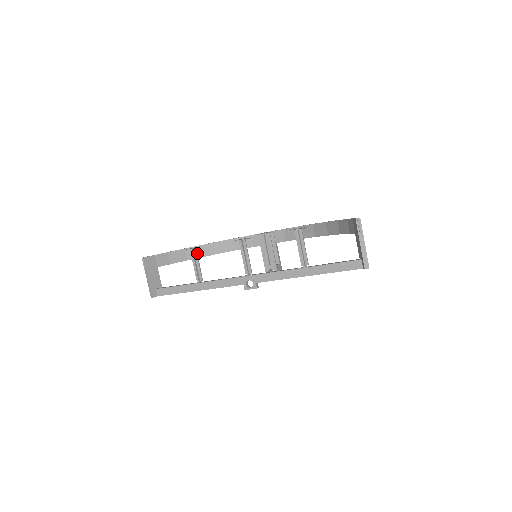
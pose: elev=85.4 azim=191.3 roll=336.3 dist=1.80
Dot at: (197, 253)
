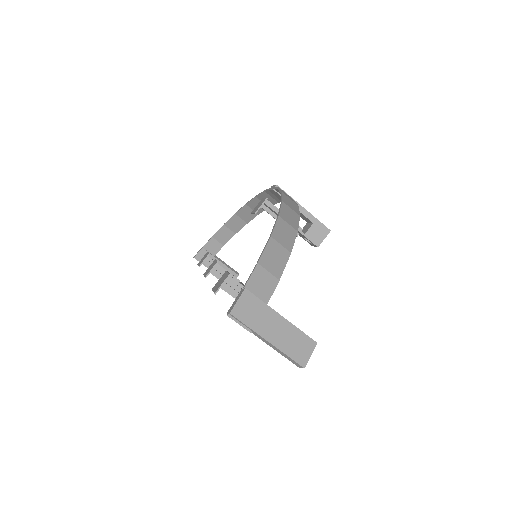
Dot at: (238, 223)
